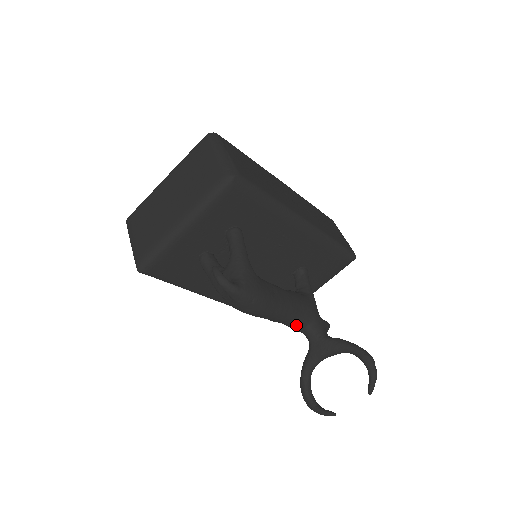
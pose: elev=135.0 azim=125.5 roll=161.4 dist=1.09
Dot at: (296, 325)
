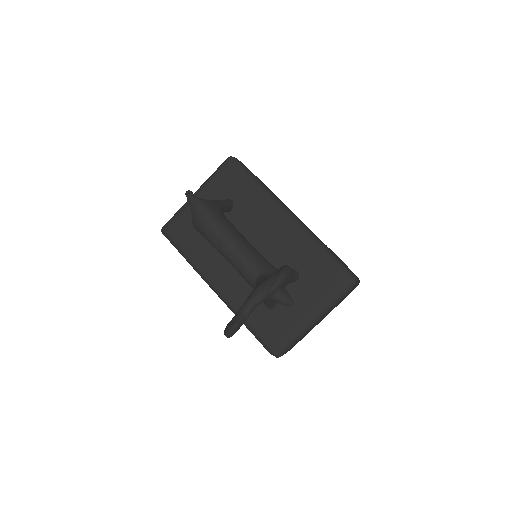
Dot at: (249, 272)
